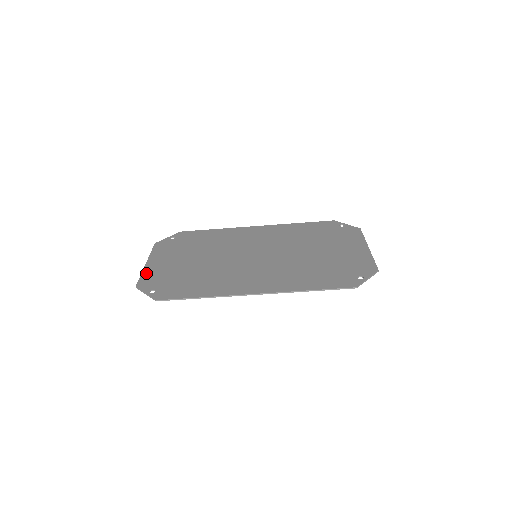
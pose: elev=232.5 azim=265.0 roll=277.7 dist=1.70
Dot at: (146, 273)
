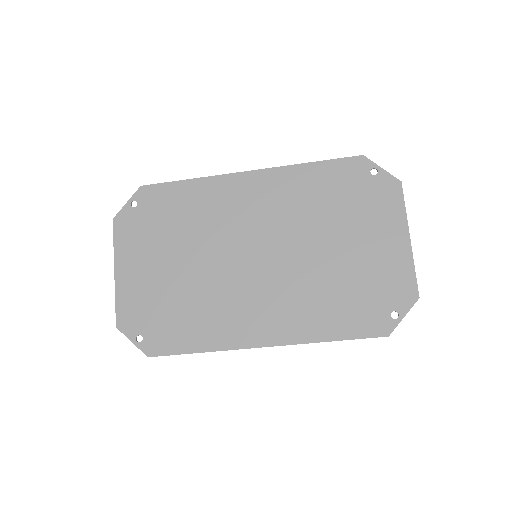
Dot at: (121, 297)
